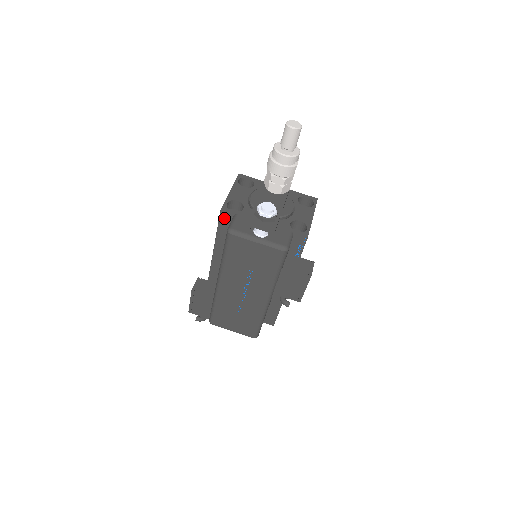
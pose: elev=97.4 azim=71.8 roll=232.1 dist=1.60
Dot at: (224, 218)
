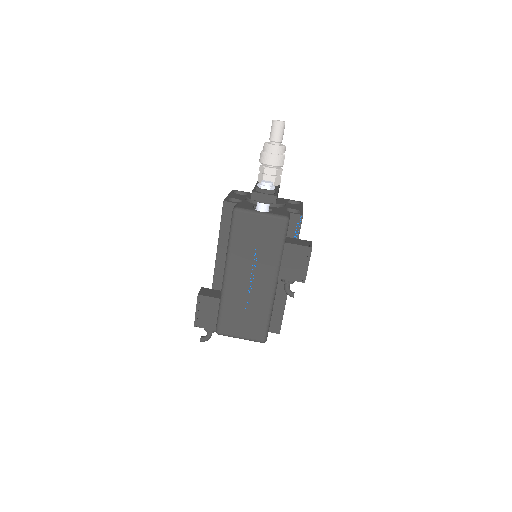
Dot at: (227, 210)
